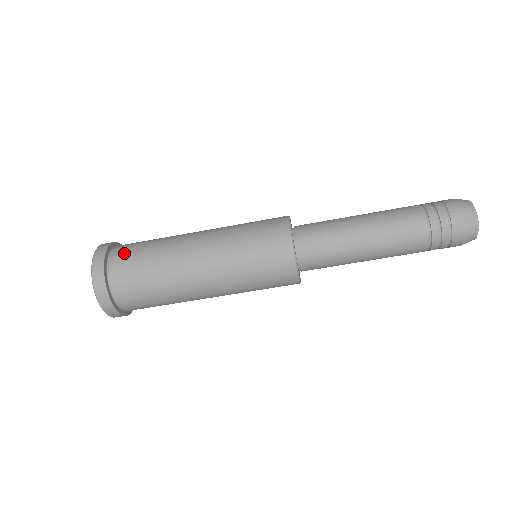
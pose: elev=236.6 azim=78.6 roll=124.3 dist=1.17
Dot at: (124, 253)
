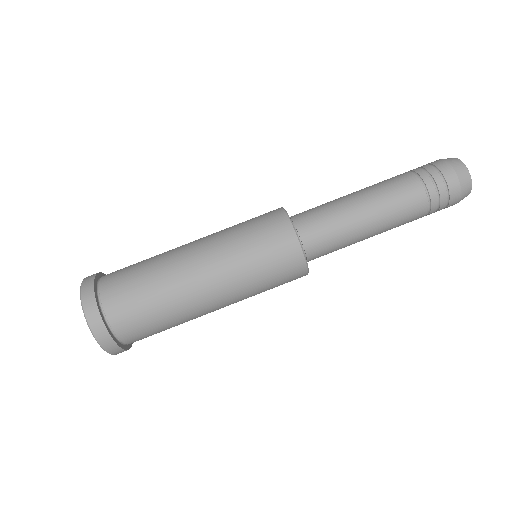
Dot at: (118, 270)
